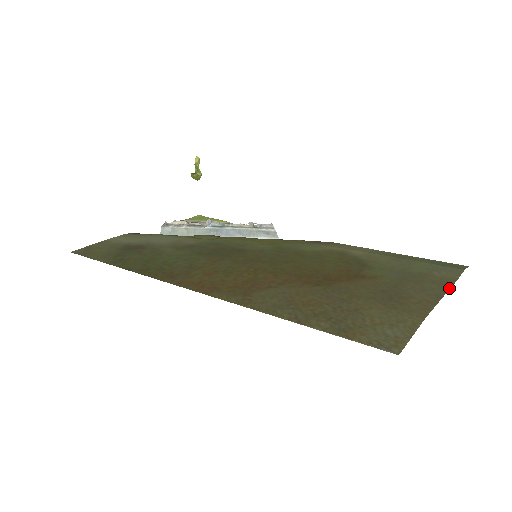
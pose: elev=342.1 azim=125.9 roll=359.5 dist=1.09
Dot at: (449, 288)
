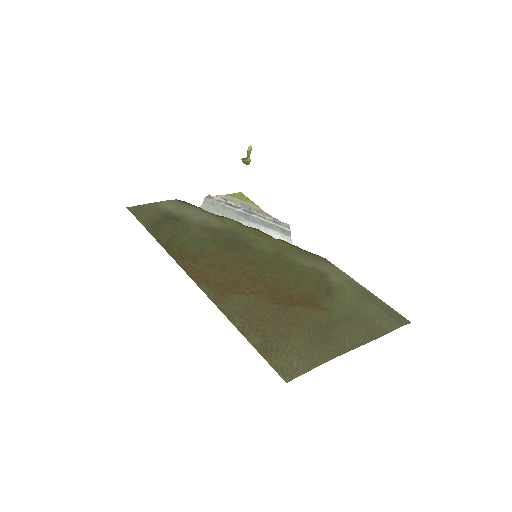
Dot at: occluded
